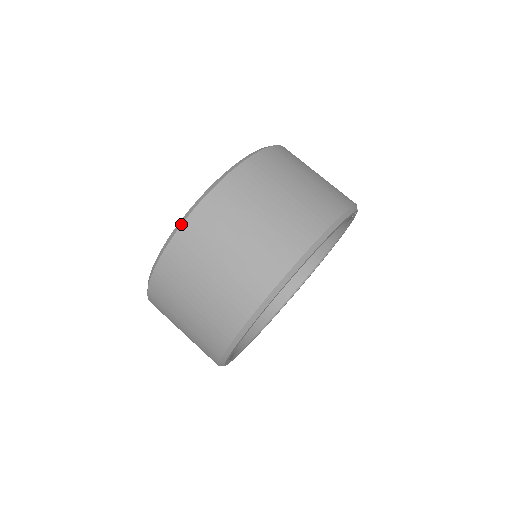
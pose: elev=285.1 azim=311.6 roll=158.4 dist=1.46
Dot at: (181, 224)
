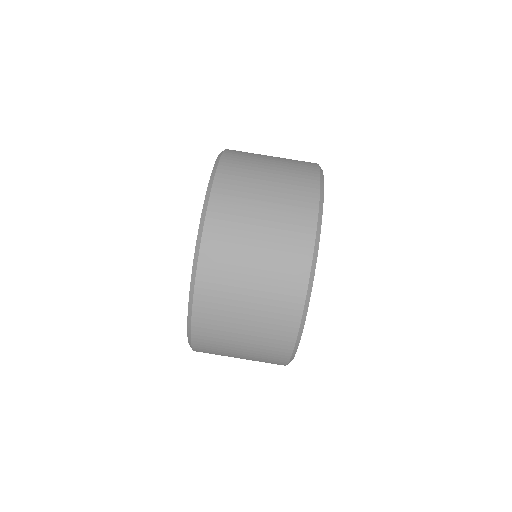
Dot at: (208, 198)
